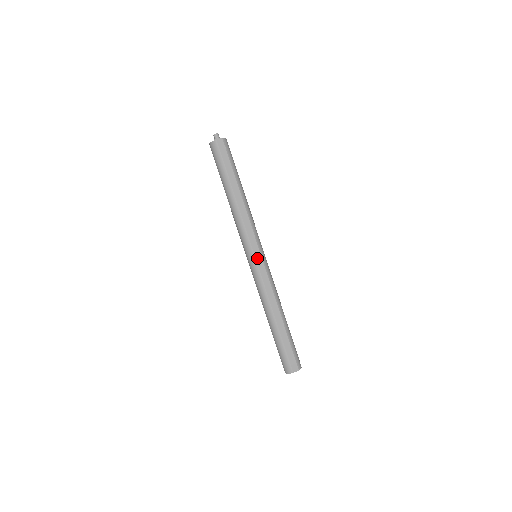
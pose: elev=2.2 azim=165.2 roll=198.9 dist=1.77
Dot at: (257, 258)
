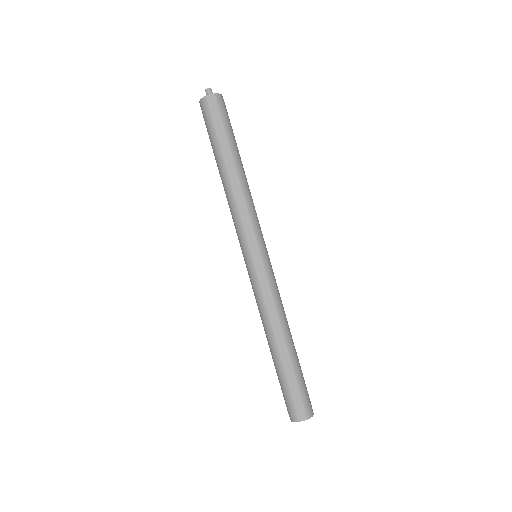
Dot at: (255, 259)
